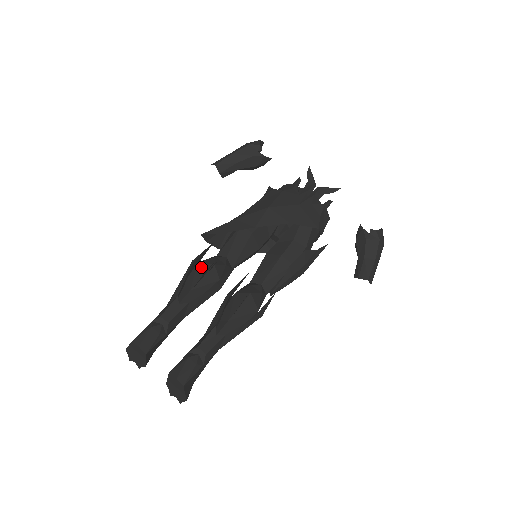
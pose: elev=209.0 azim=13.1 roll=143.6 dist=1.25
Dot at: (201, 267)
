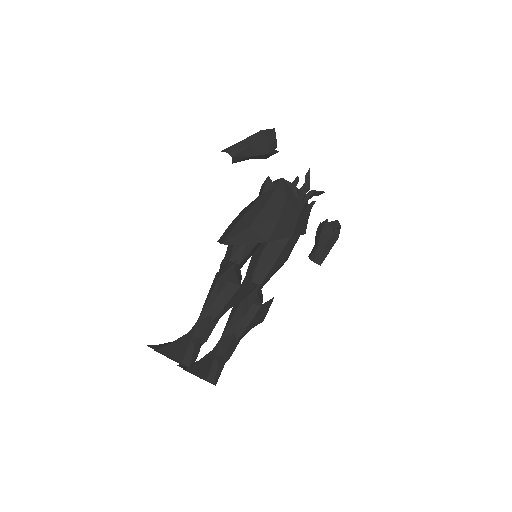
Dot at: (228, 287)
